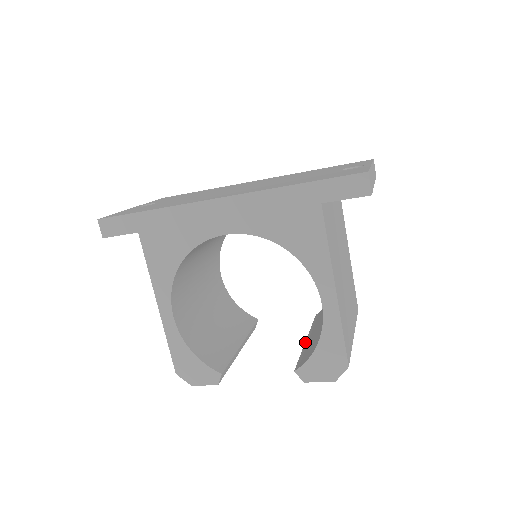
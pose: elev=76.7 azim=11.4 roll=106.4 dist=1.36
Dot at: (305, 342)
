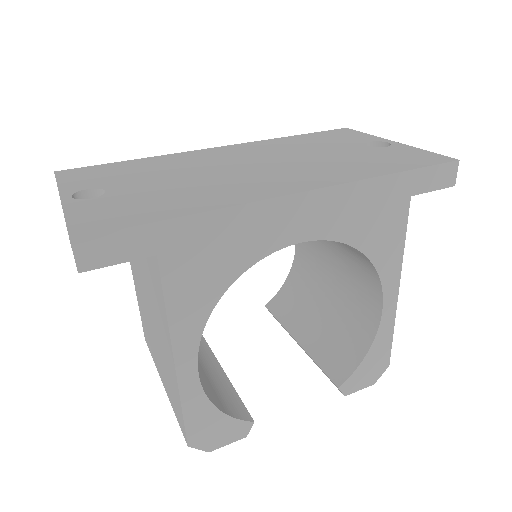
Dot at: (301, 346)
